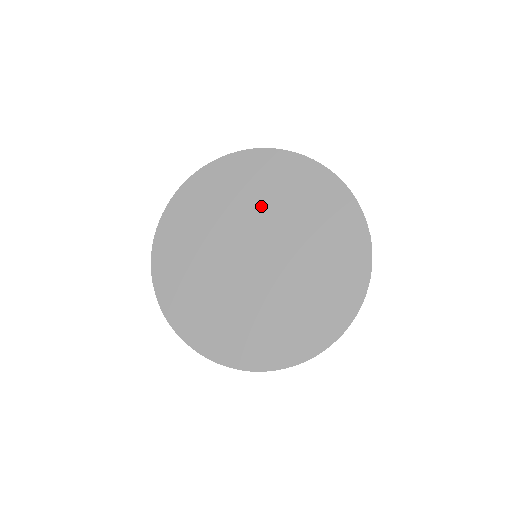
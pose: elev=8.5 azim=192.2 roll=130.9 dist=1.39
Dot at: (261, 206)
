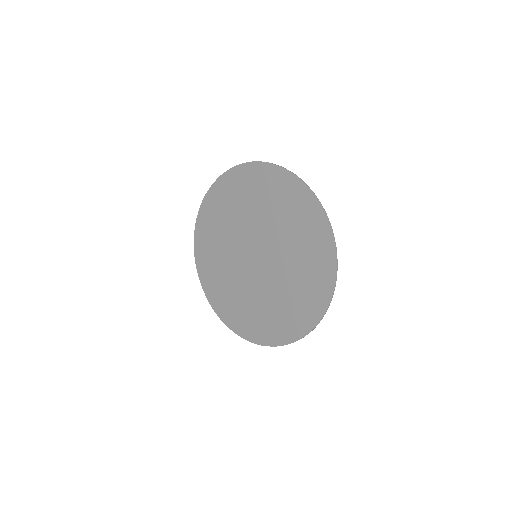
Dot at: (233, 226)
